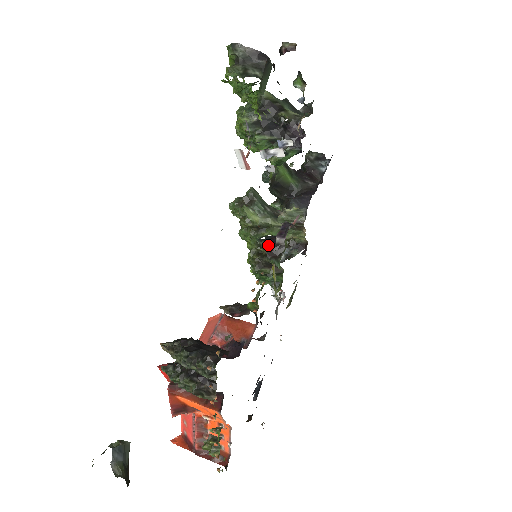
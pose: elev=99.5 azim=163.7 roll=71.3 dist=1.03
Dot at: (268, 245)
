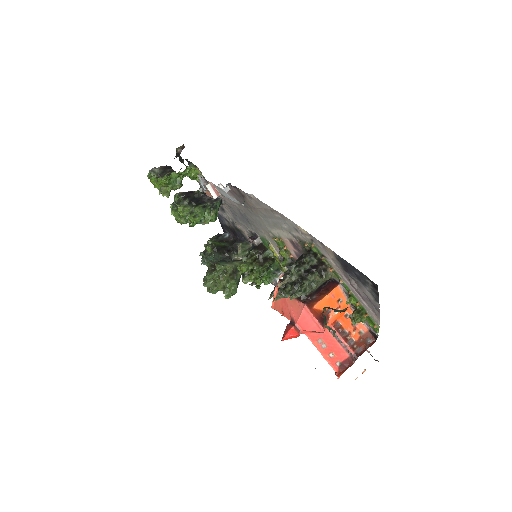
Dot at: (254, 250)
